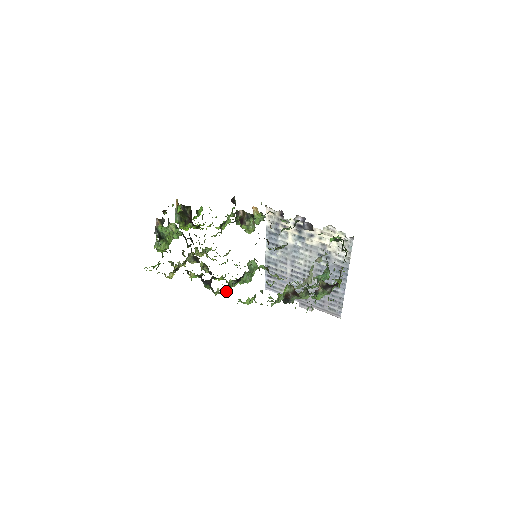
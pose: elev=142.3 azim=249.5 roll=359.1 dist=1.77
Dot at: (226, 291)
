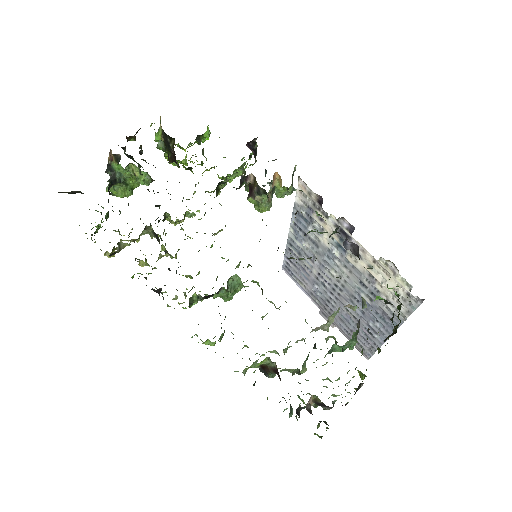
Dot at: (184, 308)
